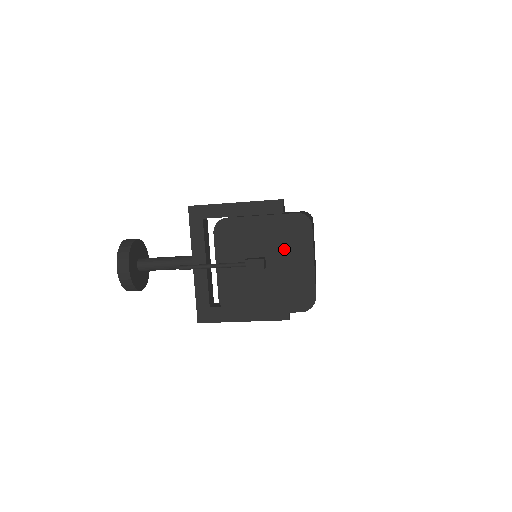
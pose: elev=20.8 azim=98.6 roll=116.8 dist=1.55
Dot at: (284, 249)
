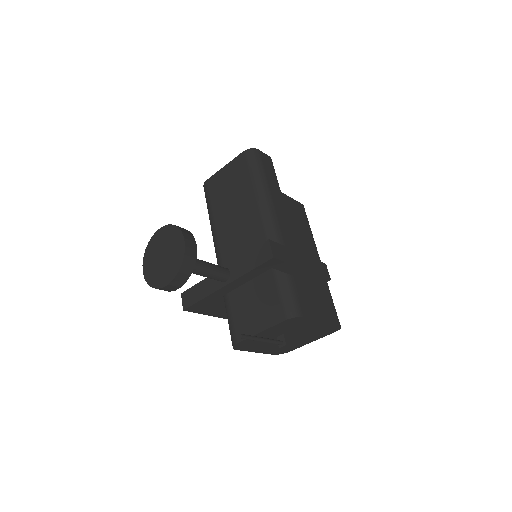
Dot at: (308, 335)
